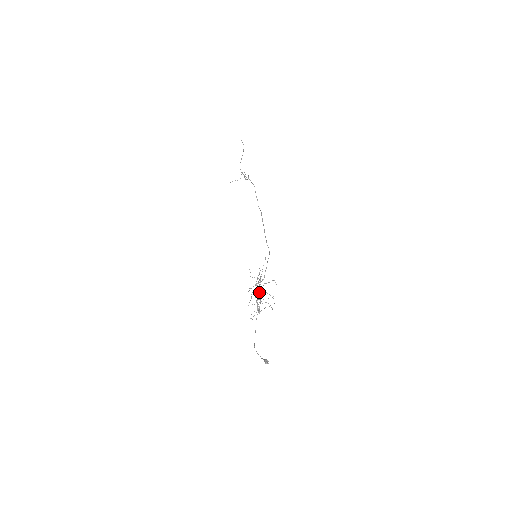
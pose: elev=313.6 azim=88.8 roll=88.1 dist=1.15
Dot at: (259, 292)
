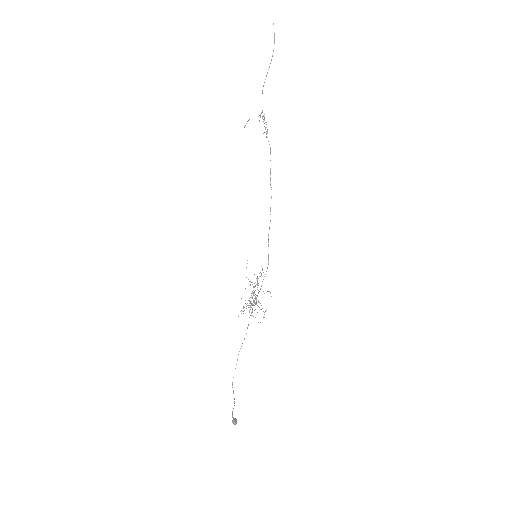
Dot at: (249, 312)
